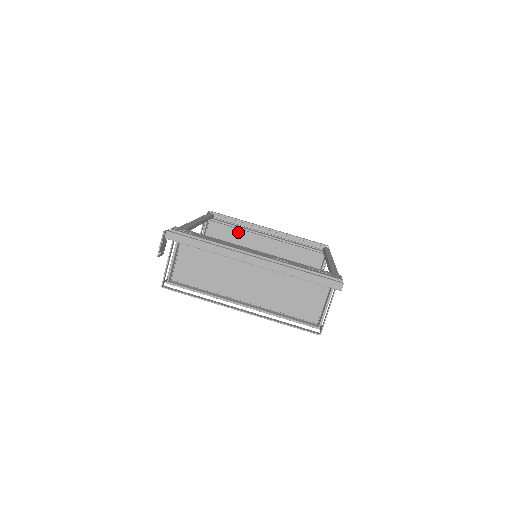
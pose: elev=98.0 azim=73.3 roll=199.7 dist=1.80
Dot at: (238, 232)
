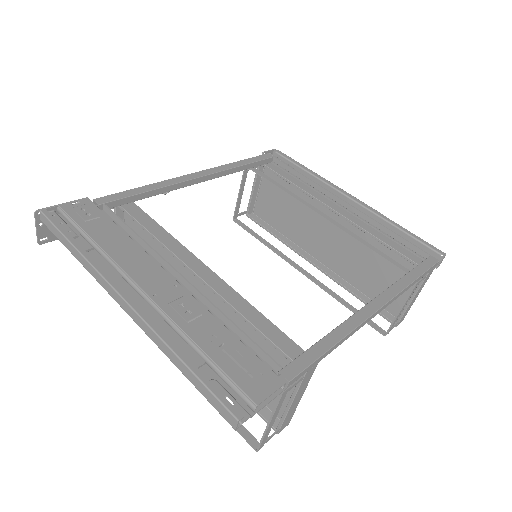
Dot at: (299, 193)
